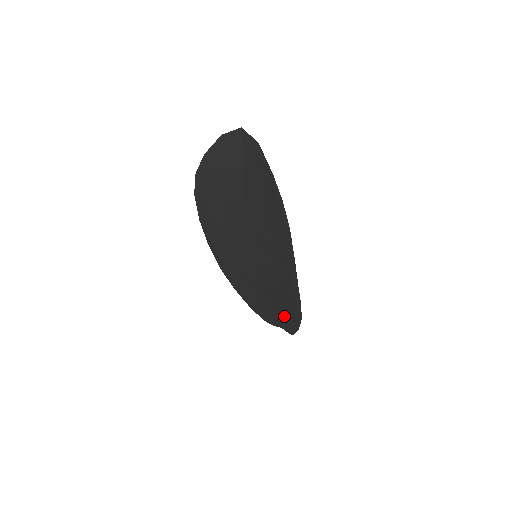
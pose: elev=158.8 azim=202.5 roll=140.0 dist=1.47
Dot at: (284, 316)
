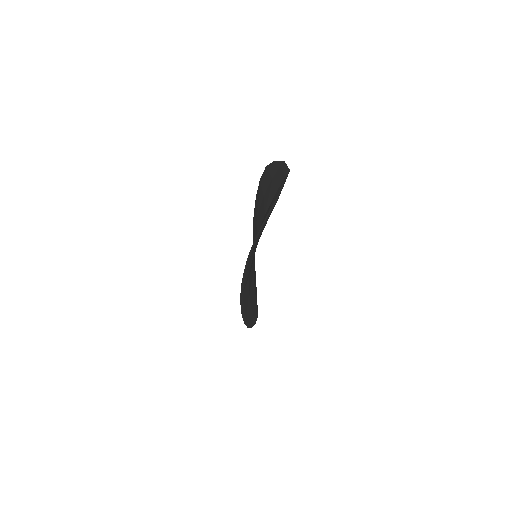
Dot at: occluded
